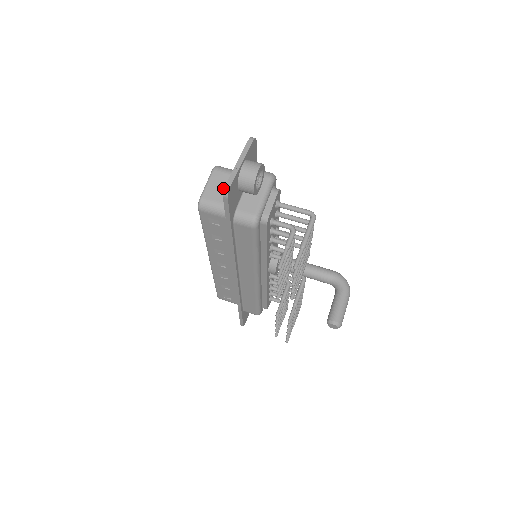
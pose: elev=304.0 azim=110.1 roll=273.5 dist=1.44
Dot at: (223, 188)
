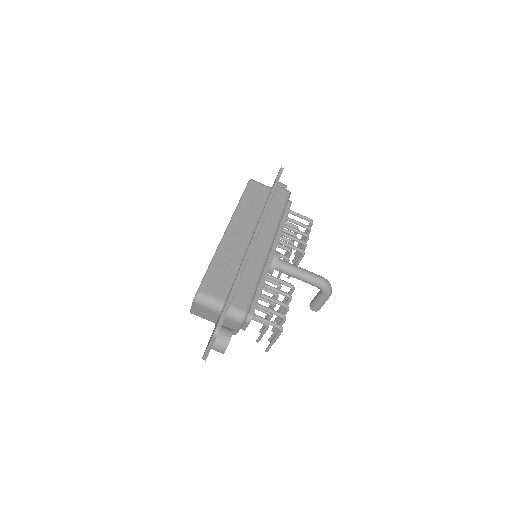
Dot at: (205, 314)
